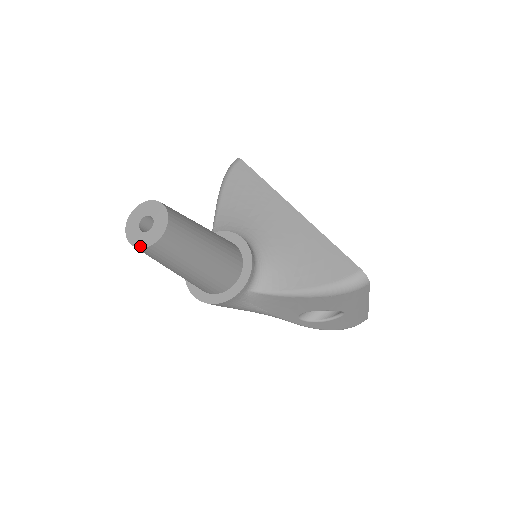
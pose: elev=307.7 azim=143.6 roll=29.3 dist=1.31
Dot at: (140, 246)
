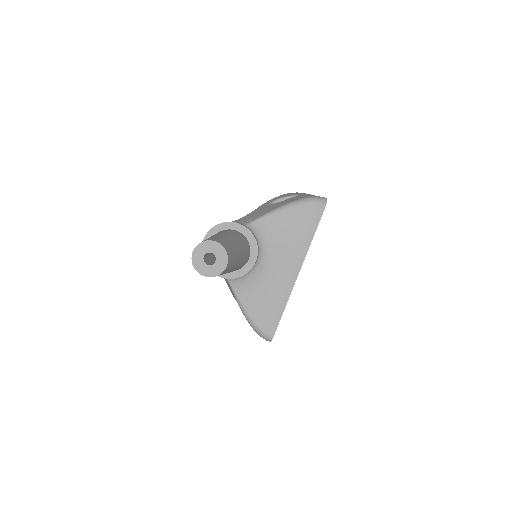
Dot at: (194, 264)
